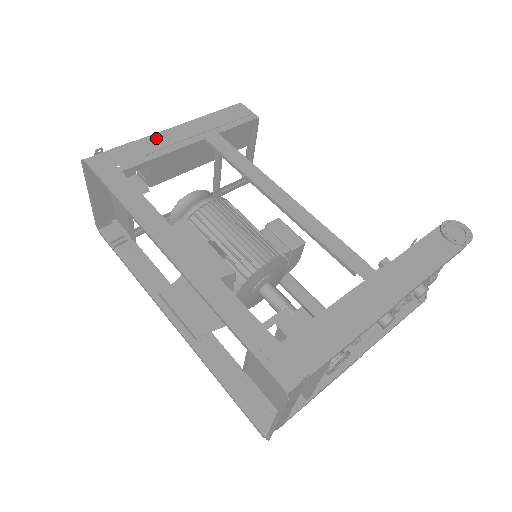
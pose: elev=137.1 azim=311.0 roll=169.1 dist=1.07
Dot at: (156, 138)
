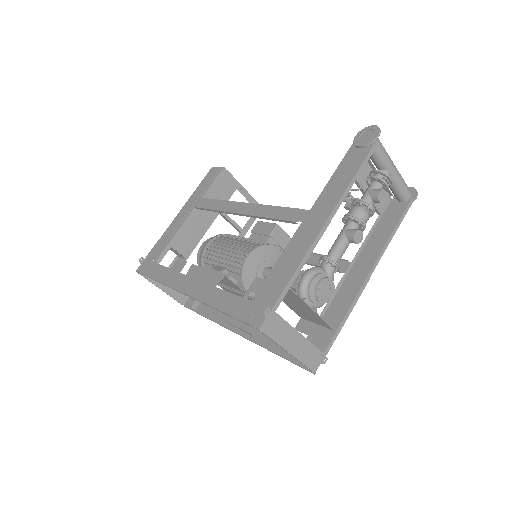
Dot at: (169, 229)
